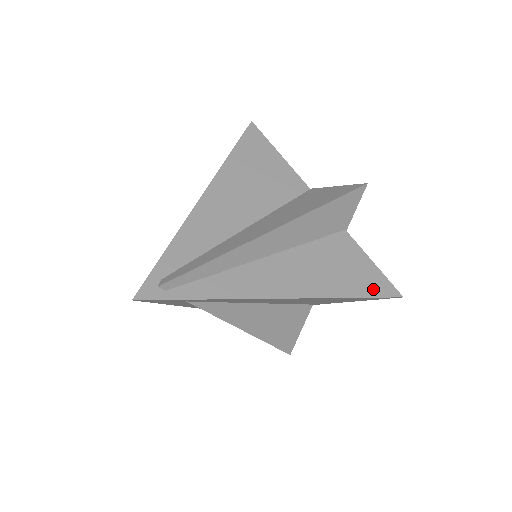
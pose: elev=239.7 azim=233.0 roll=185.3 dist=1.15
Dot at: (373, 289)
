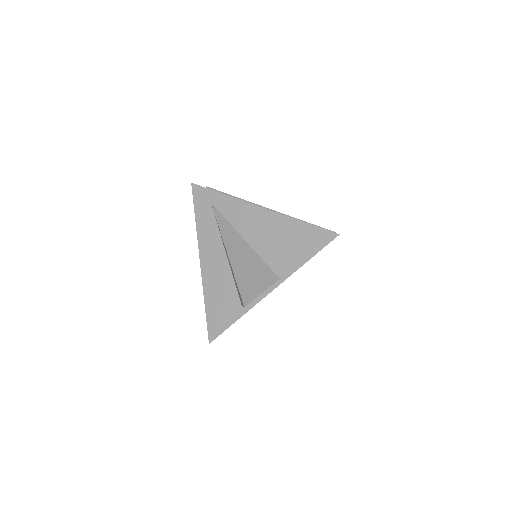
Dot at: occluded
